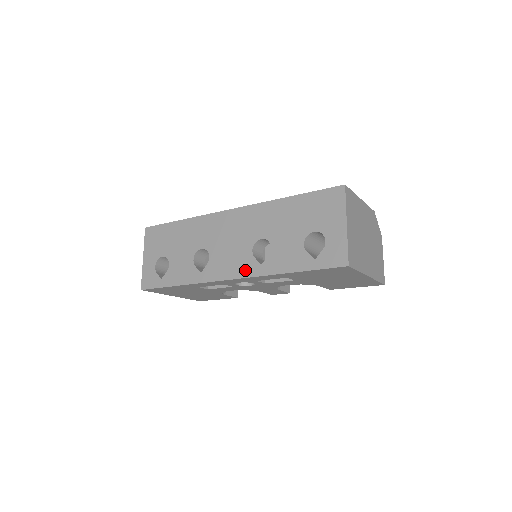
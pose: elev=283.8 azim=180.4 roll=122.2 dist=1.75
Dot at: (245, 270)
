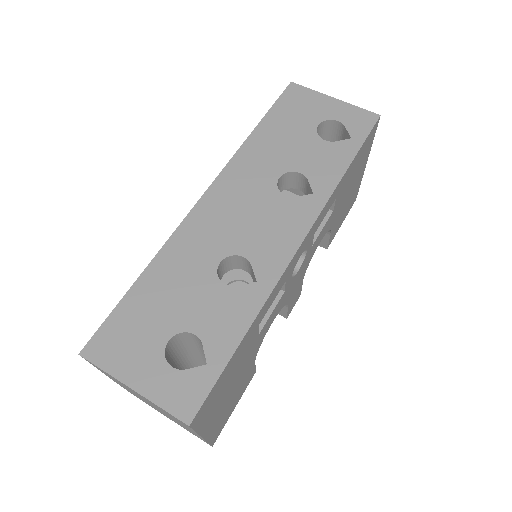
Dot at: (305, 215)
